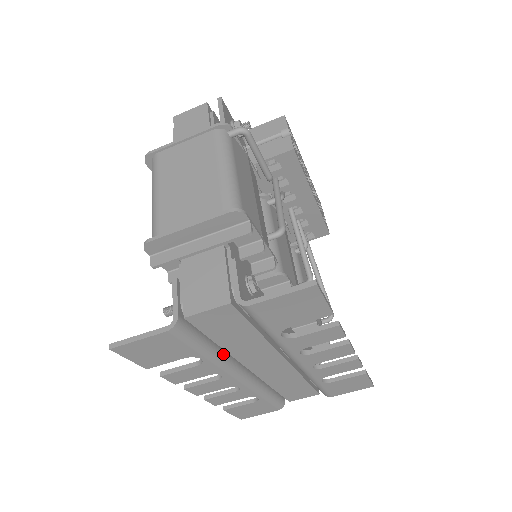
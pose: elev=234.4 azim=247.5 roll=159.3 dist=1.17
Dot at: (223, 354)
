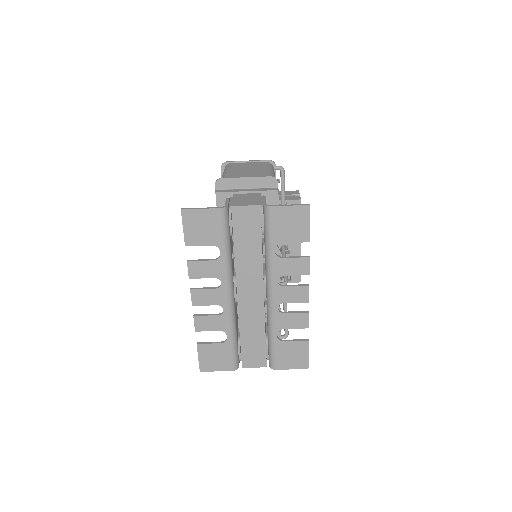
Dot at: (231, 263)
